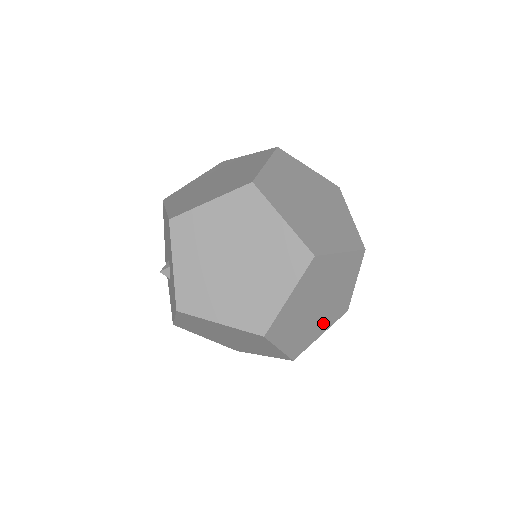
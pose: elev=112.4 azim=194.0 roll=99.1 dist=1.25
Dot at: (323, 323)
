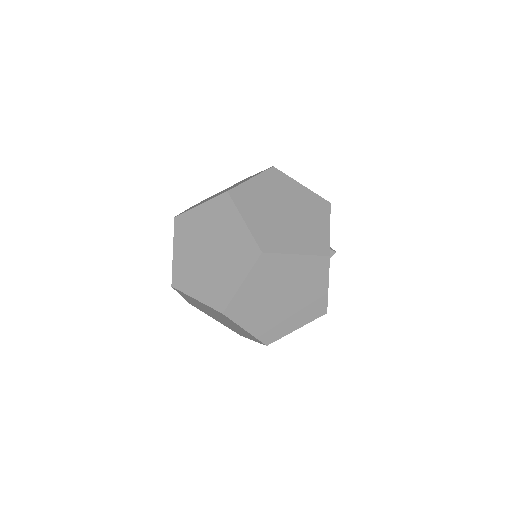
Dot at: (296, 318)
